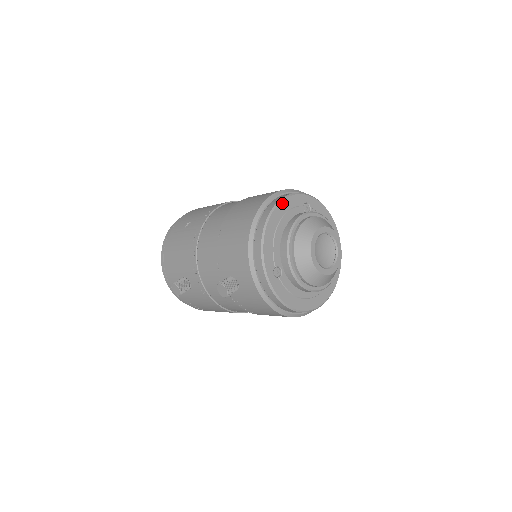
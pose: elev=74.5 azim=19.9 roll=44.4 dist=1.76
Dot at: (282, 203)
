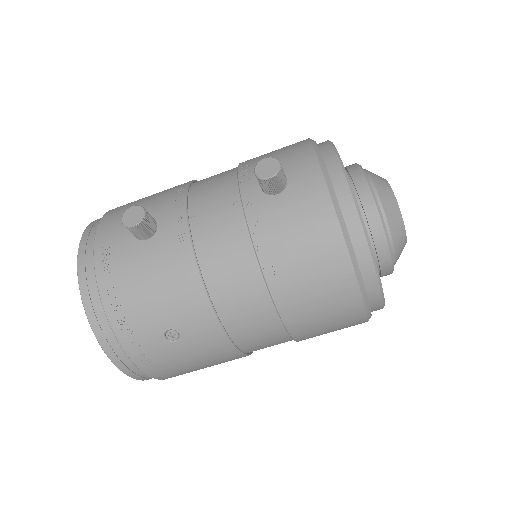
Dot at: occluded
